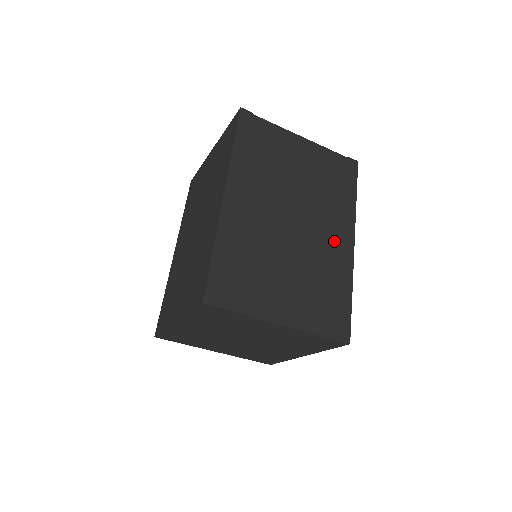
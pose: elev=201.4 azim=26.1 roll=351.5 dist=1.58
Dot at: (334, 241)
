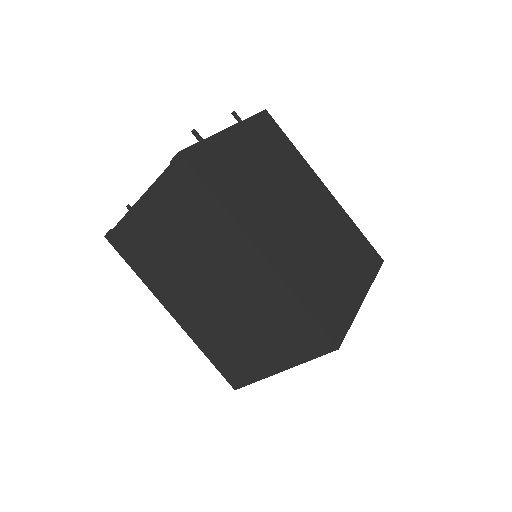
Dot at: (246, 271)
